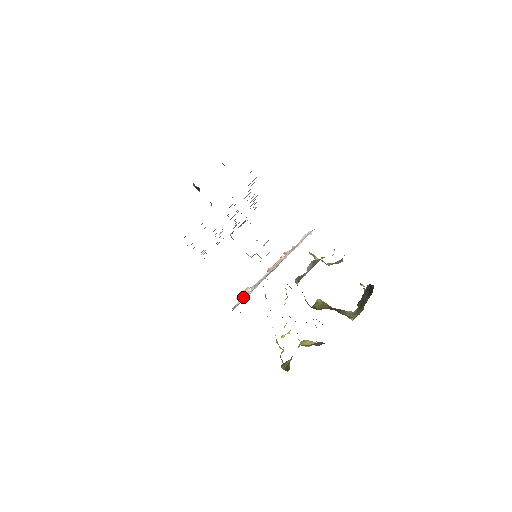
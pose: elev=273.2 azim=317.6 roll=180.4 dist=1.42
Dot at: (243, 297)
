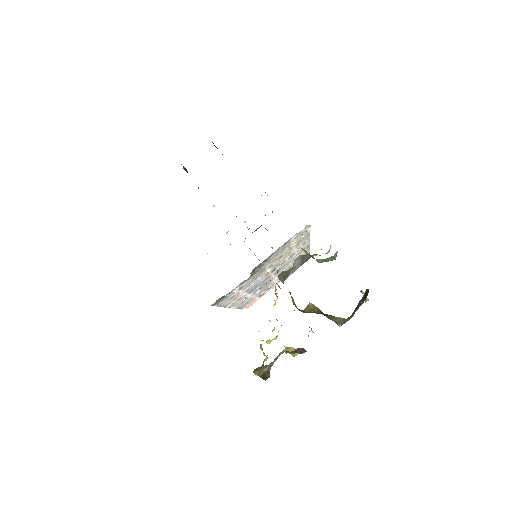
Dot at: occluded
